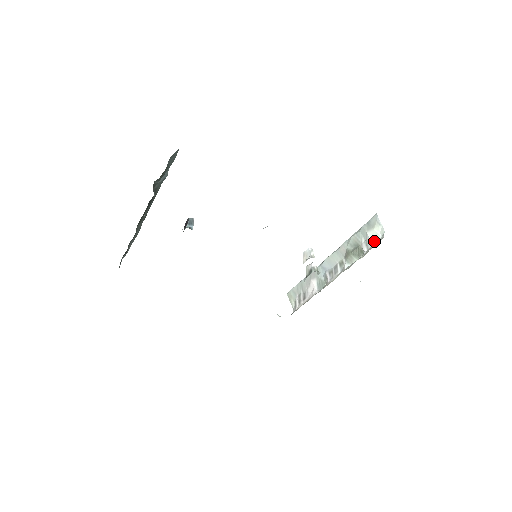
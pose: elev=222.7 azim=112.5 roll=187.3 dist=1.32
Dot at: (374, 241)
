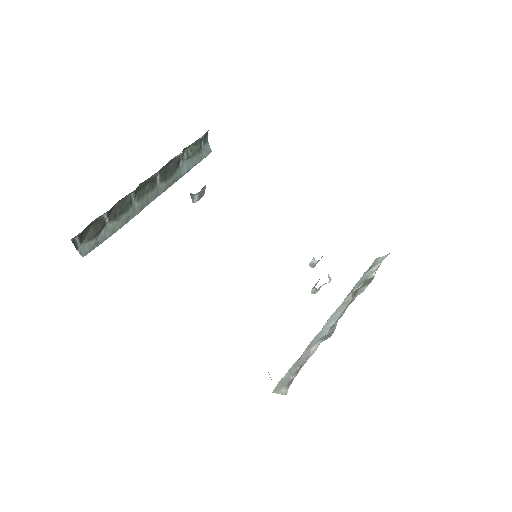
Dot at: (382, 260)
